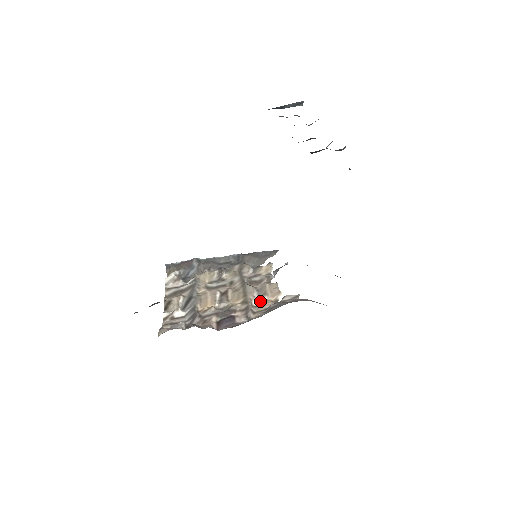
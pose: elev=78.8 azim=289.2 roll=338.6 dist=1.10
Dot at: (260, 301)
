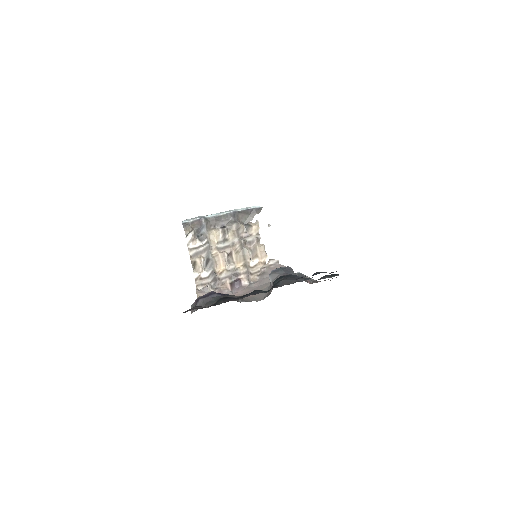
Dot at: (254, 262)
